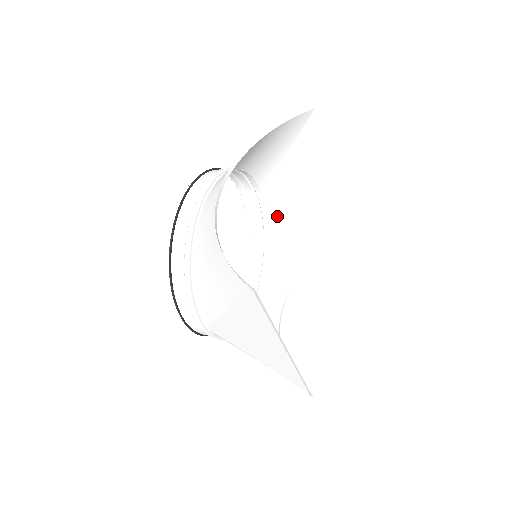
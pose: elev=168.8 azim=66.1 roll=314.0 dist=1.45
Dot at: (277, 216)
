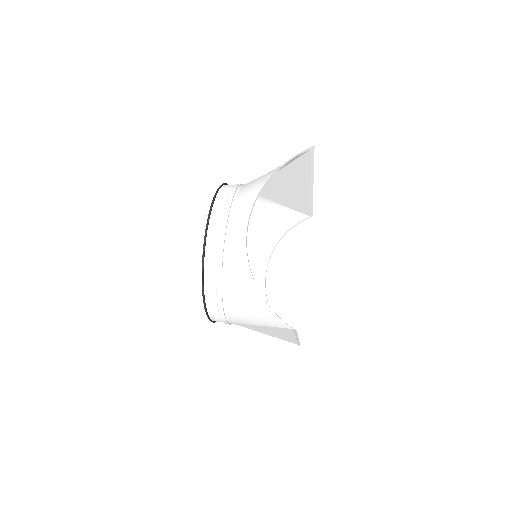
Dot at: (259, 204)
